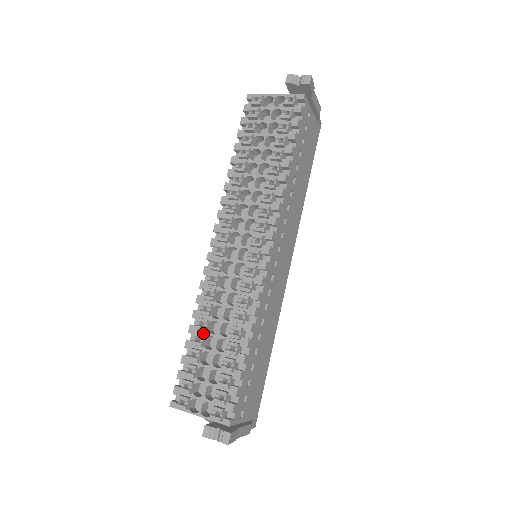
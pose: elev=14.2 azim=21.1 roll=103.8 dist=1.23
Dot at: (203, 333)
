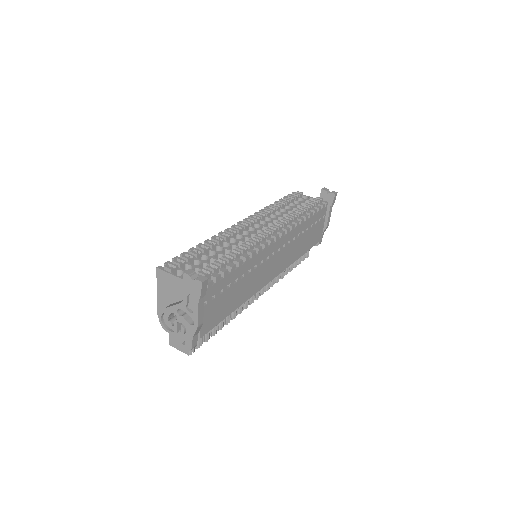
Dot at: (208, 248)
